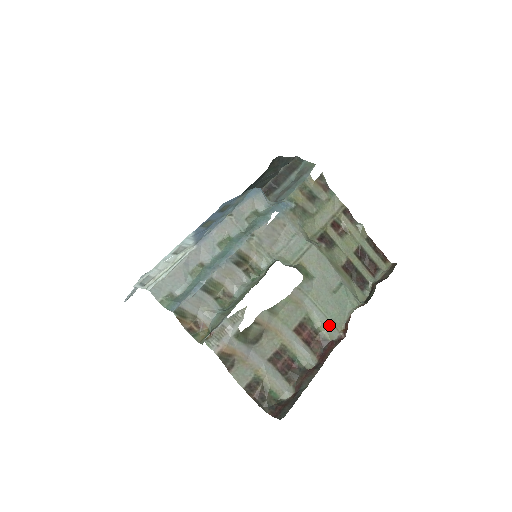
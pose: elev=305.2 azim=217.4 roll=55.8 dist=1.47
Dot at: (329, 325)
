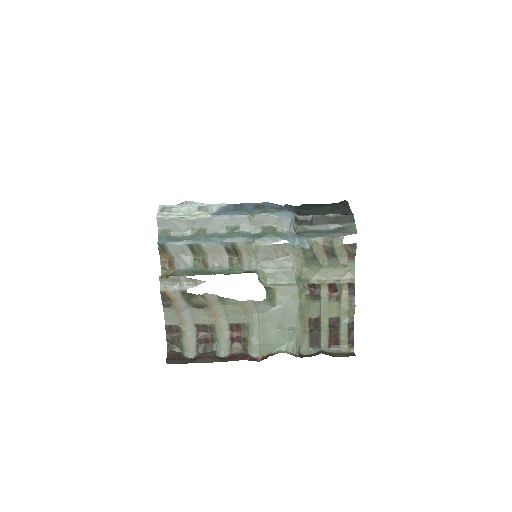
Dot at: (257, 344)
